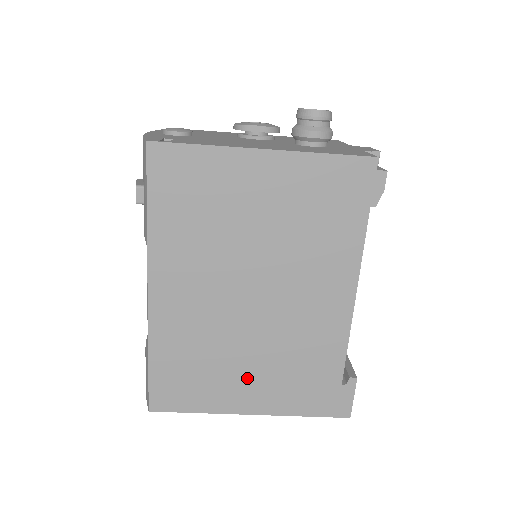
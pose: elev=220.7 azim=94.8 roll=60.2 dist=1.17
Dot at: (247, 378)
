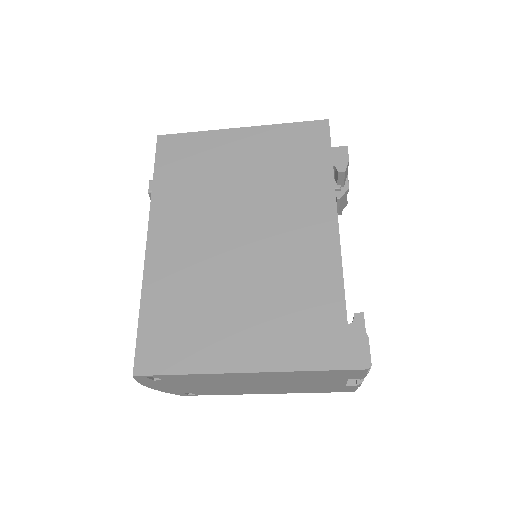
Dot at: (240, 323)
